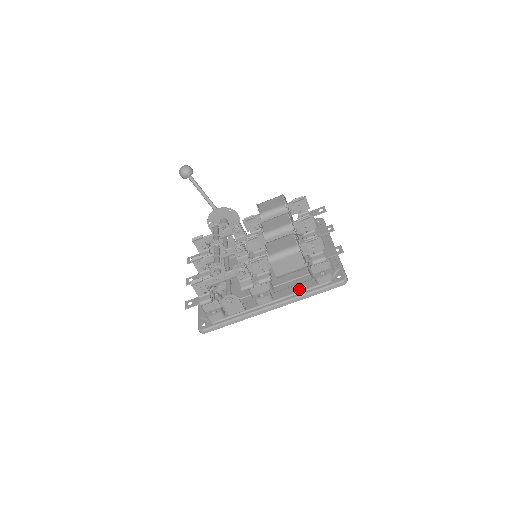
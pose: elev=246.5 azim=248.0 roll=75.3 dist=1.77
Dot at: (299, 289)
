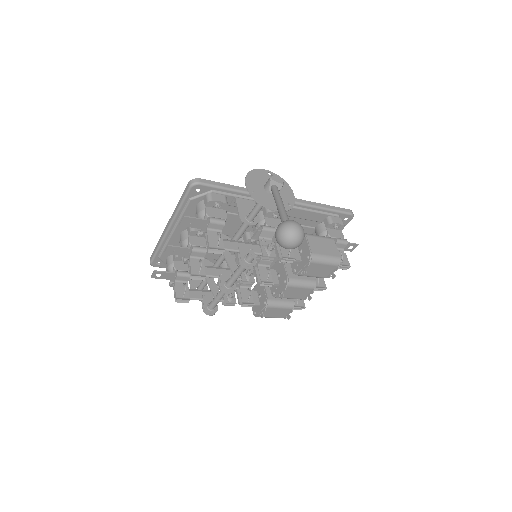
Dot at: occluded
